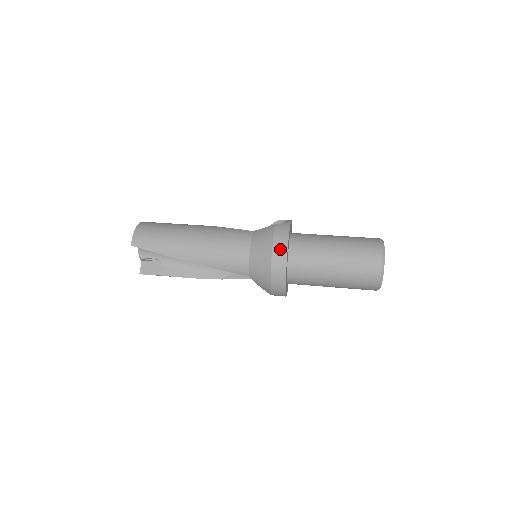
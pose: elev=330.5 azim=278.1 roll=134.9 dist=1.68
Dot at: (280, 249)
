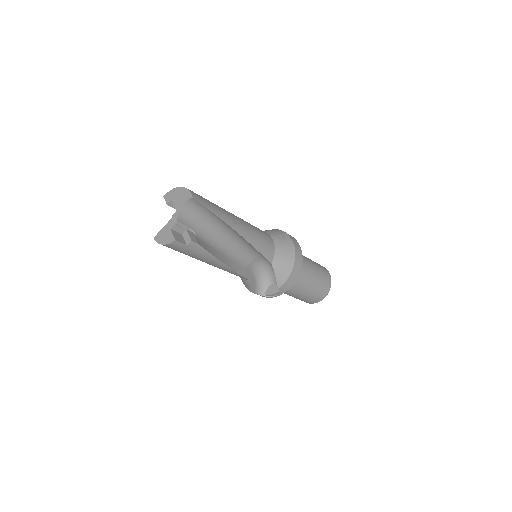
Dot at: (295, 242)
